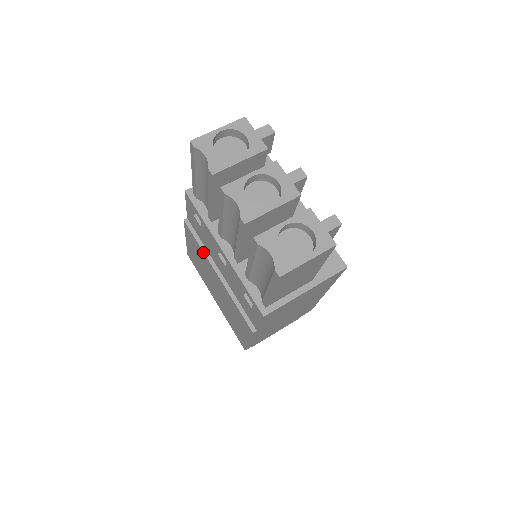
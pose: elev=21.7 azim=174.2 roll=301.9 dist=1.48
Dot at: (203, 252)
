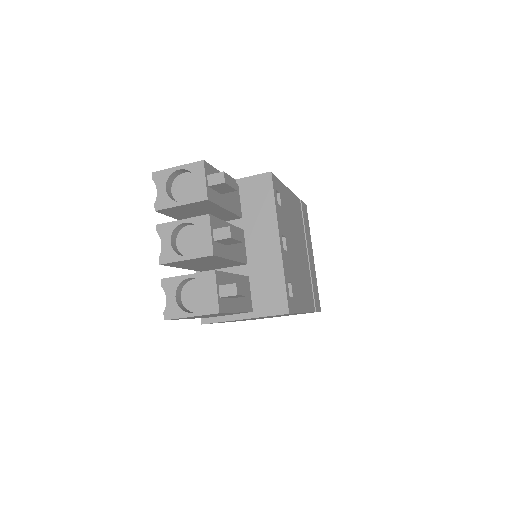
Dot at: occluded
